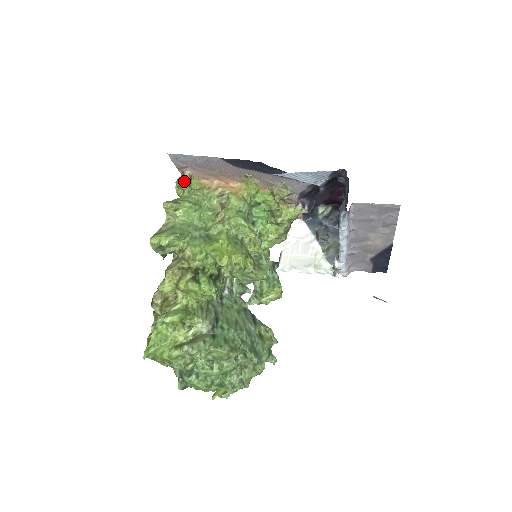
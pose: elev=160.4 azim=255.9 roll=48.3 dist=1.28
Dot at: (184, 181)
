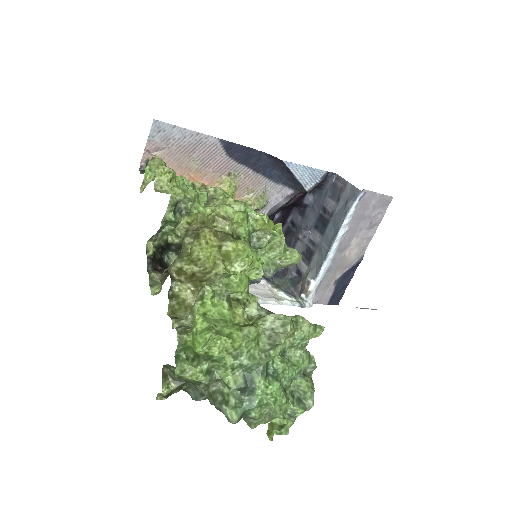
Dot at: (162, 161)
